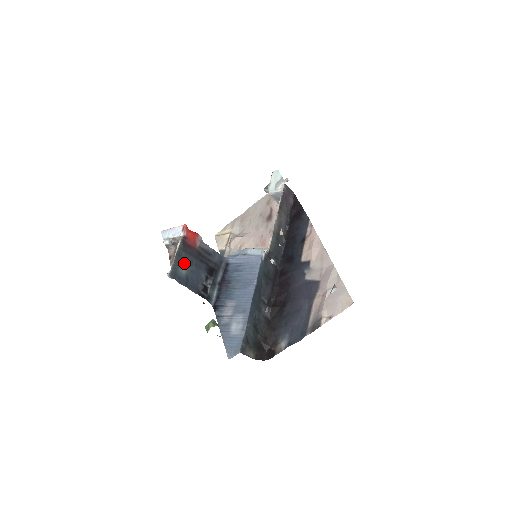
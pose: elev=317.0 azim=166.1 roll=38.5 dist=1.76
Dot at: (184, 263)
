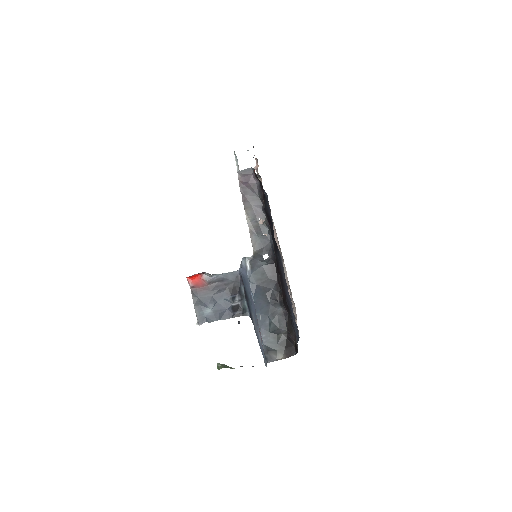
Dot at: (205, 305)
